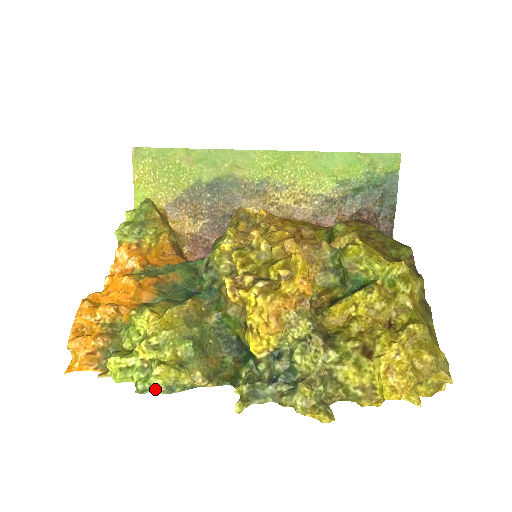
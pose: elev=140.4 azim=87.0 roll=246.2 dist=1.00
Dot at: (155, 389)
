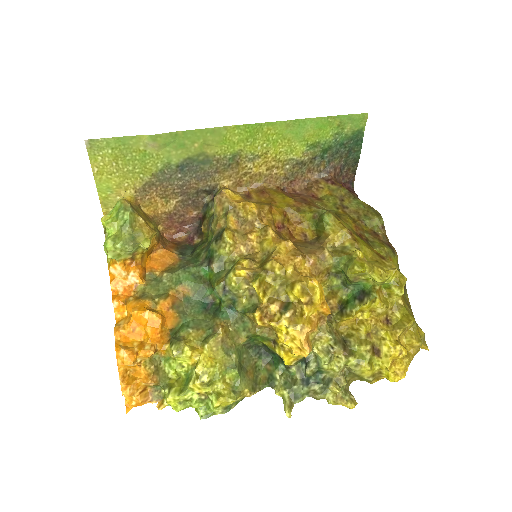
Dot at: (216, 412)
